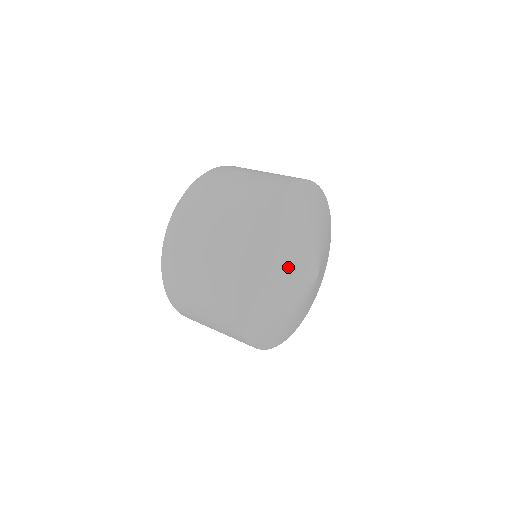
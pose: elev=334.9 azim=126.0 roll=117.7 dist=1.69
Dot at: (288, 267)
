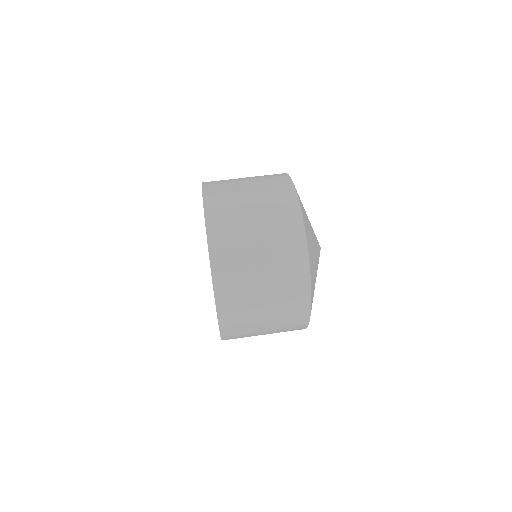
Dot at: occluded
